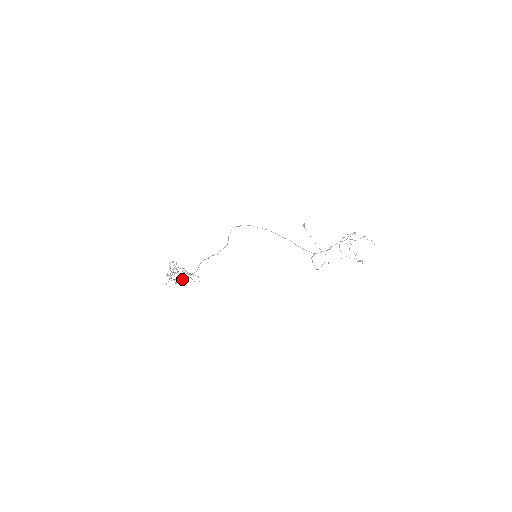
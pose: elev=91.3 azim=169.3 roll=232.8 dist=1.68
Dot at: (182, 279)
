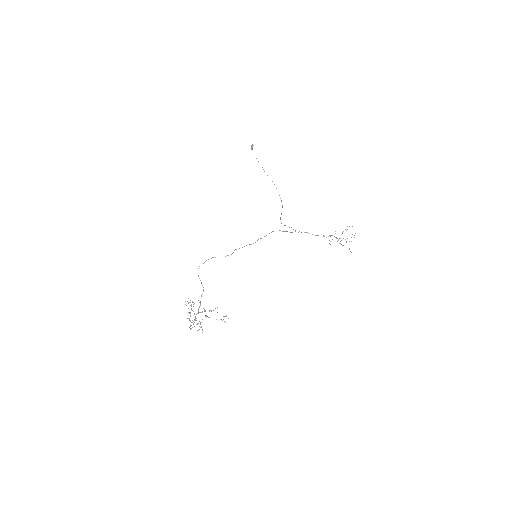
Dot at: occluded
